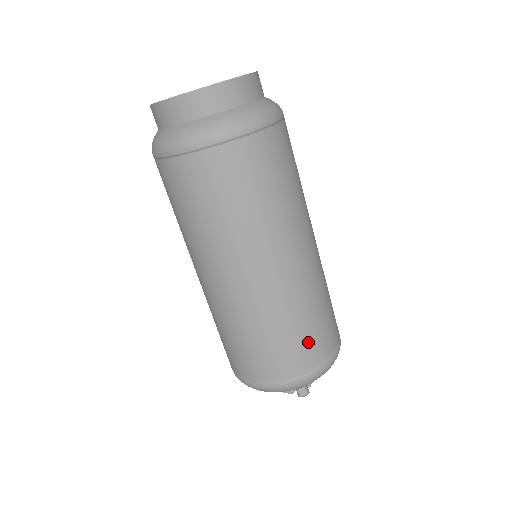
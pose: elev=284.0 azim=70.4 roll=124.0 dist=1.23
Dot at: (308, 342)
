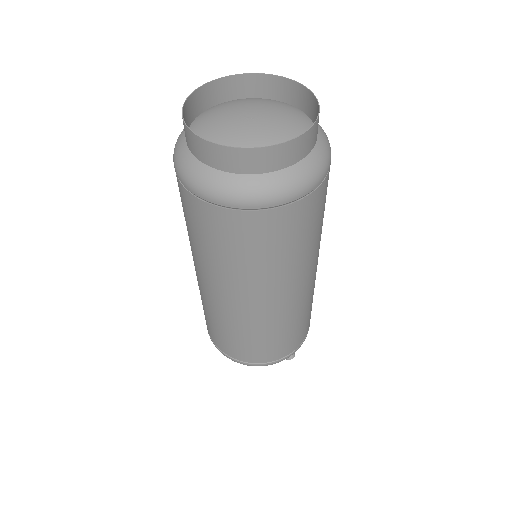
Dot at: (307, 322)
